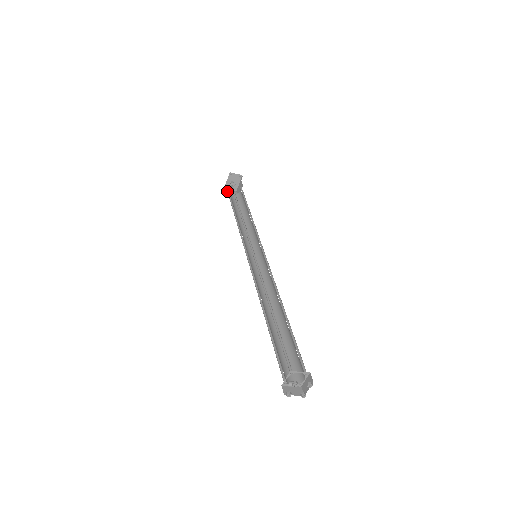
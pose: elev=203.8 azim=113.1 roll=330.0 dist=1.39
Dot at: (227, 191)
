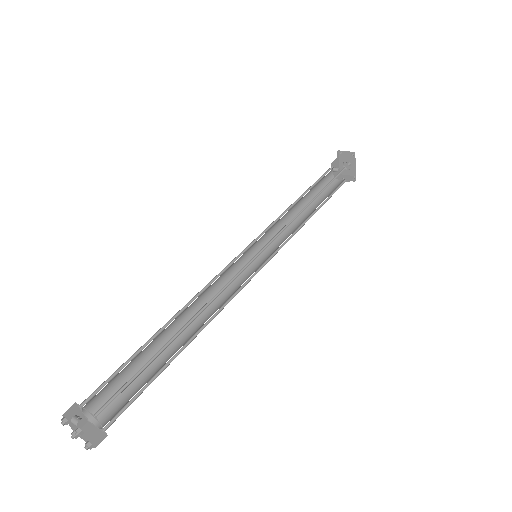
Dot at: (338, 176)
